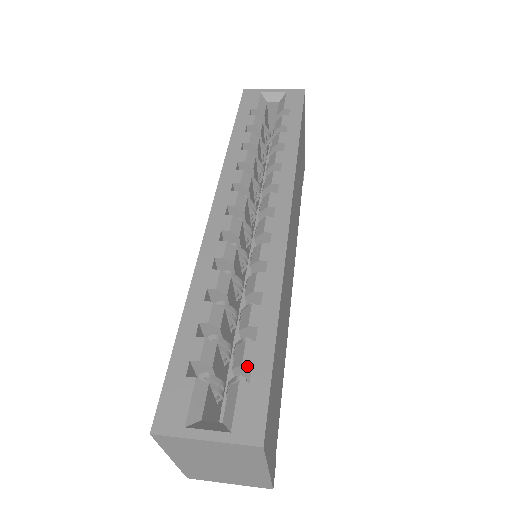
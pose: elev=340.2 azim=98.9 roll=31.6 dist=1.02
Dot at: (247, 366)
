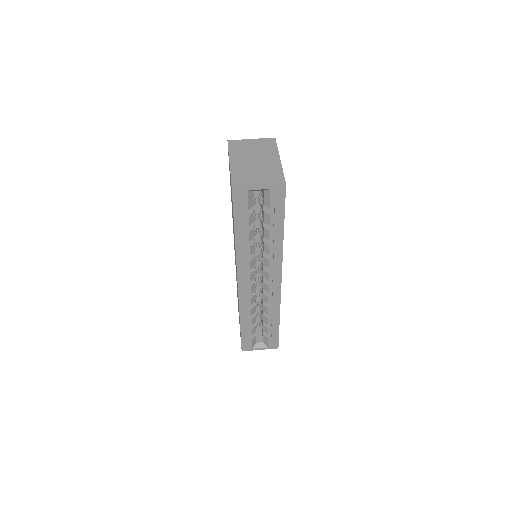
Dot at: occluded
